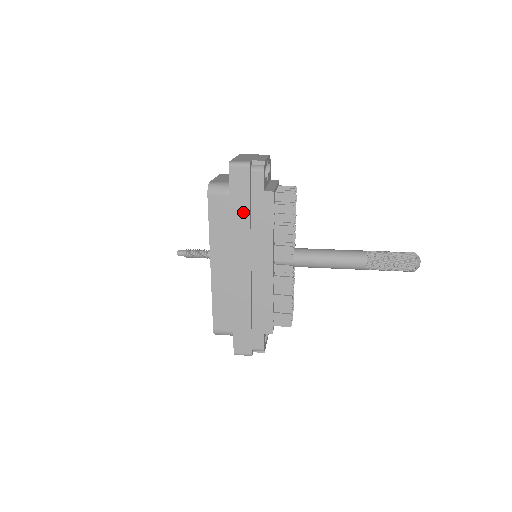
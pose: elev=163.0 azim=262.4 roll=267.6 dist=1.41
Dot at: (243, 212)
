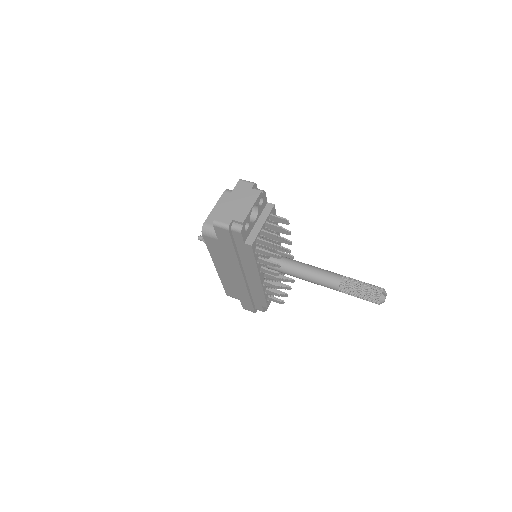
Dot at: (230, 251)
